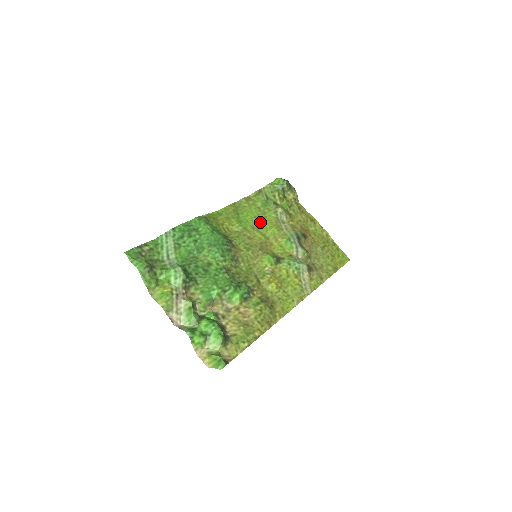
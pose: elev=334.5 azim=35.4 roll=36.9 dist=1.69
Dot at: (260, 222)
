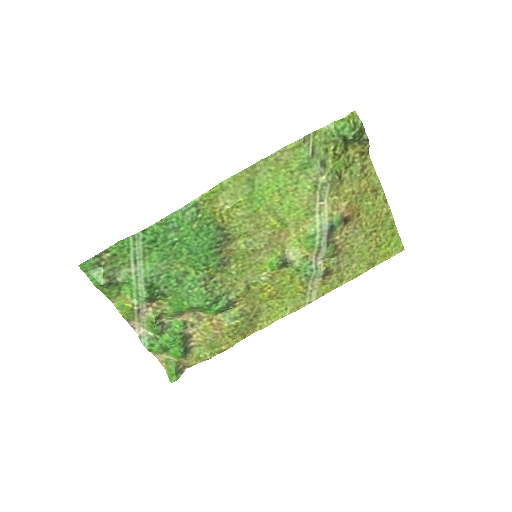
Dot at: (283, 199)
